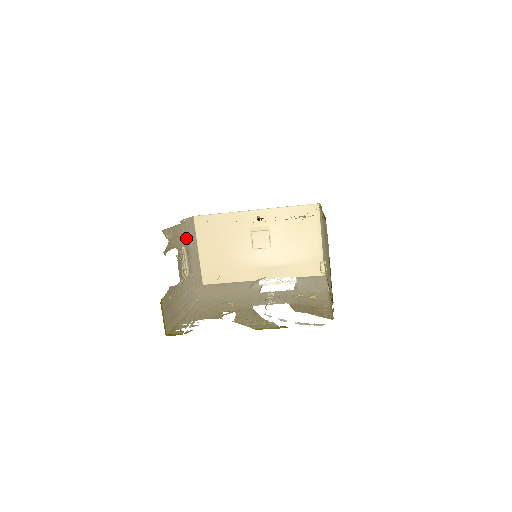
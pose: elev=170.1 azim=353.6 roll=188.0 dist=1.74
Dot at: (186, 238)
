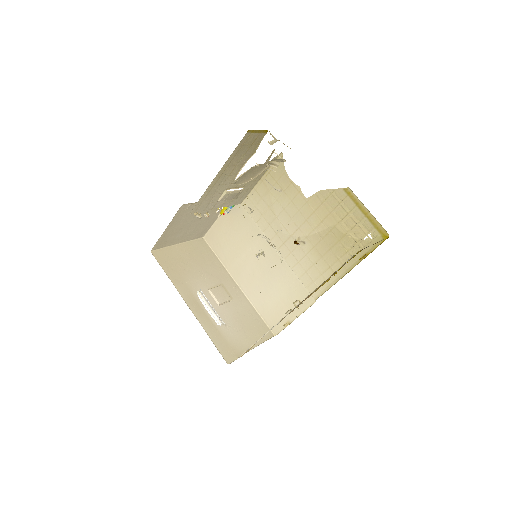
Dot at: (237, 199)
